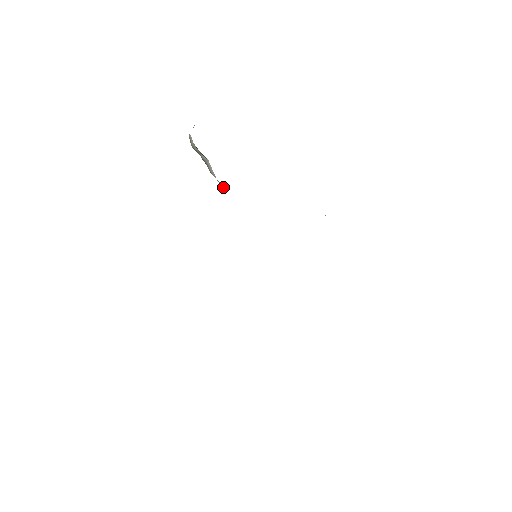
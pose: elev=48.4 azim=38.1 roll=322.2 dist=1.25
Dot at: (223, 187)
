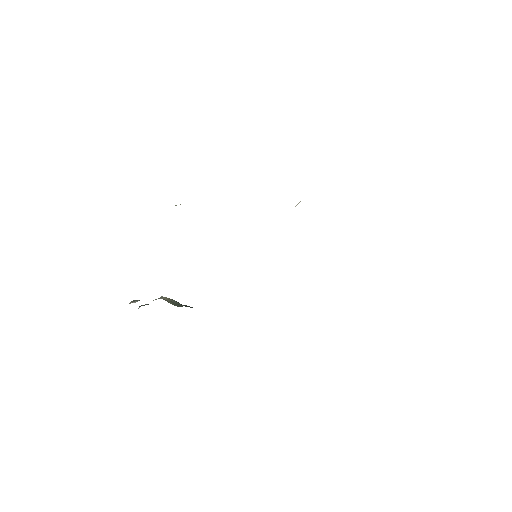
Dot at: occluded
